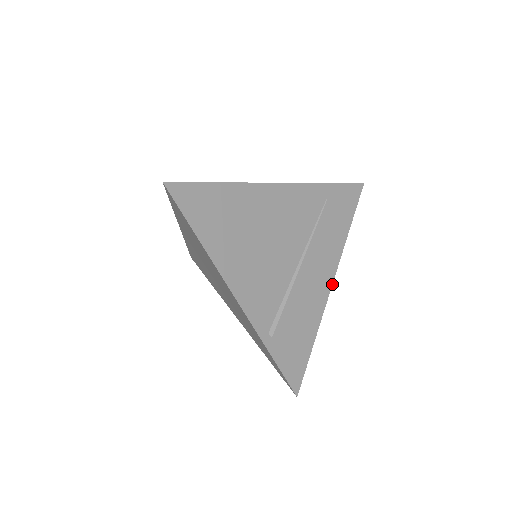
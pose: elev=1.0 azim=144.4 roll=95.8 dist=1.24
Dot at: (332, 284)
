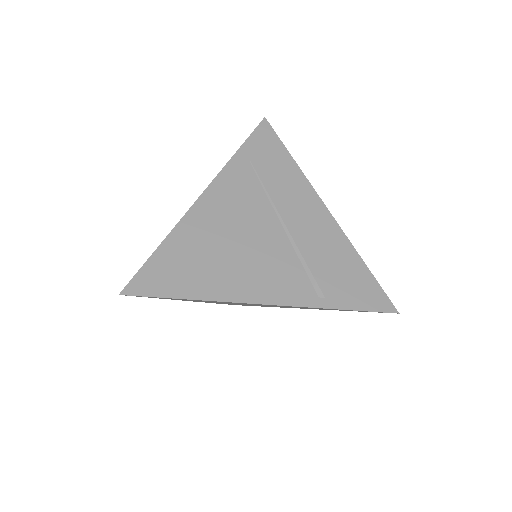
Dot at: (327, 208)
